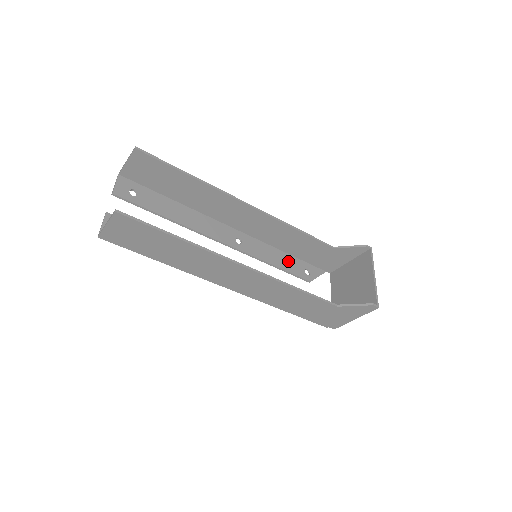
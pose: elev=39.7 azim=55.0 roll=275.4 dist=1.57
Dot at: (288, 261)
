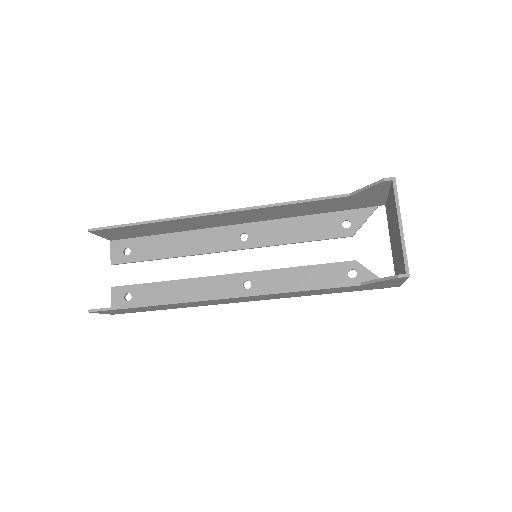
Dot at: (314, 225)
